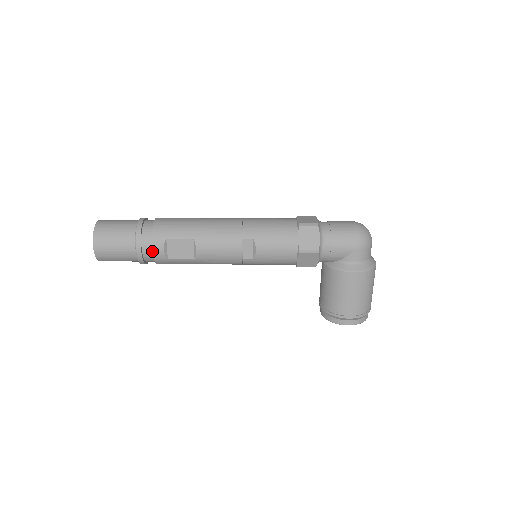
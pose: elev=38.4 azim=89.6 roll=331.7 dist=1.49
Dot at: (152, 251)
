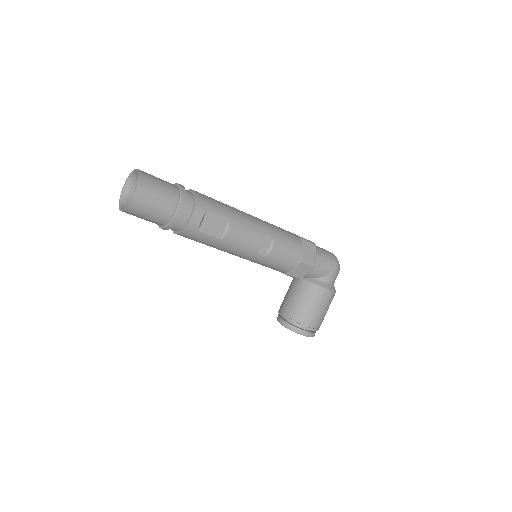
Dot at: (190, 217)
